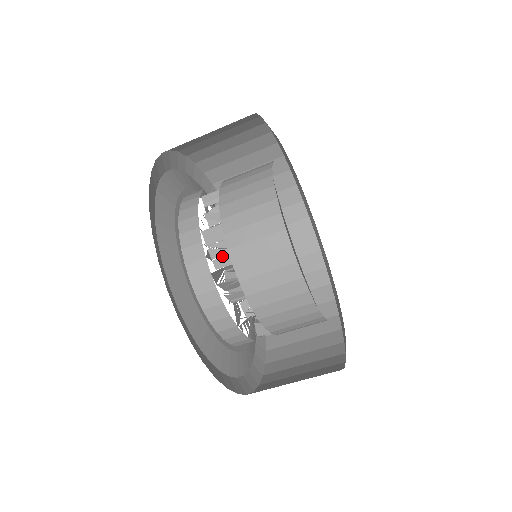
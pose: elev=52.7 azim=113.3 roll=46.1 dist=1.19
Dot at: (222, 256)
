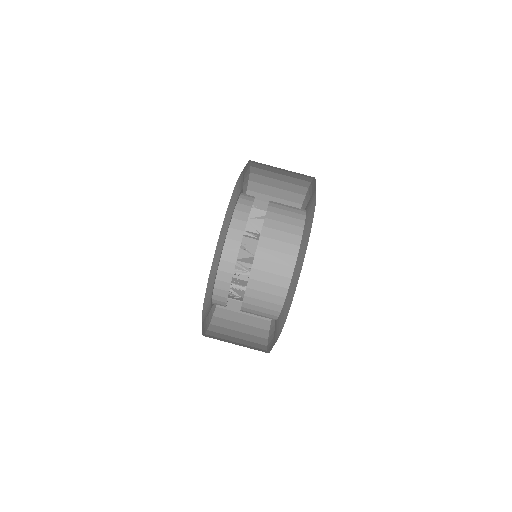
Dot at: occluded
